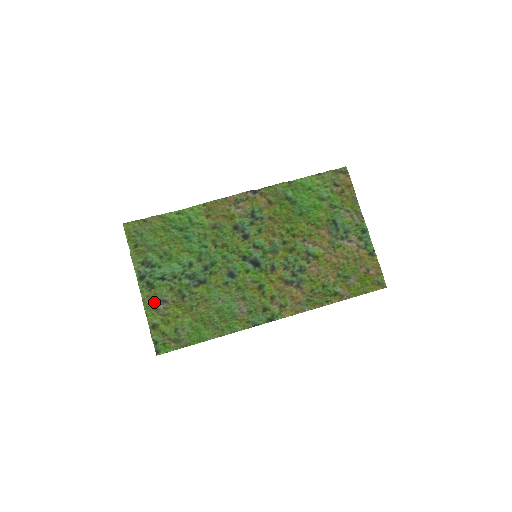
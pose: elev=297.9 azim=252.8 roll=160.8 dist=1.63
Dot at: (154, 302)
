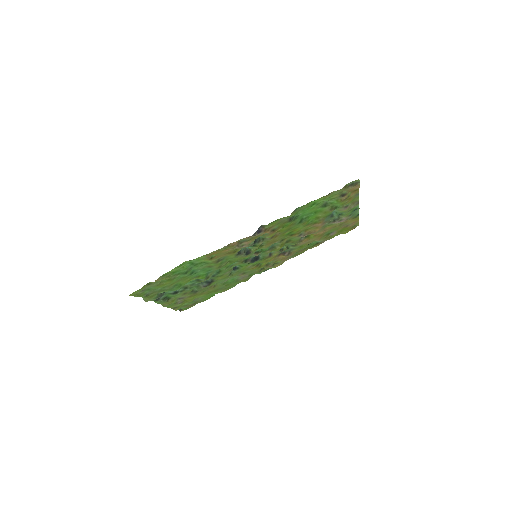
Dot at: occluded
